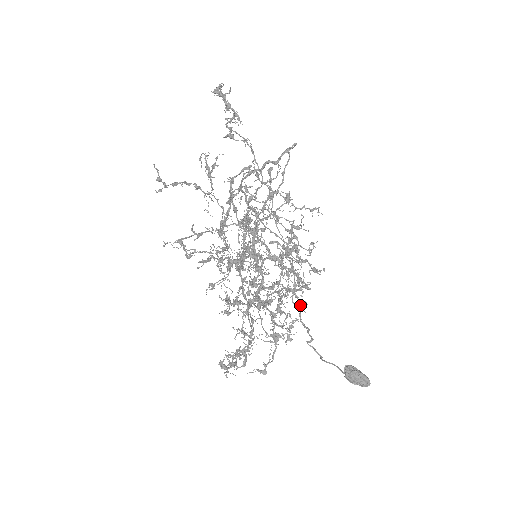
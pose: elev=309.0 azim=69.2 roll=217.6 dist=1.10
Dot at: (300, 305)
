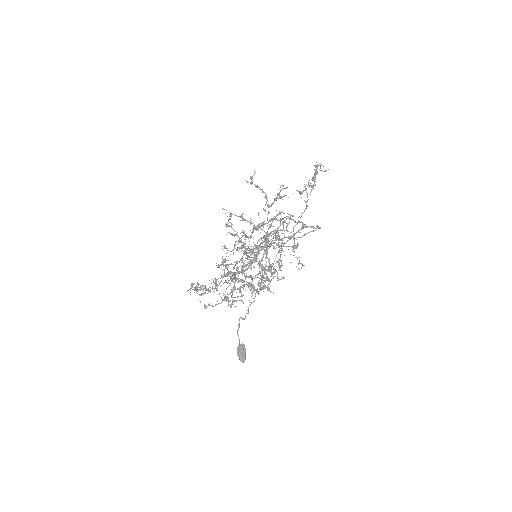
Dot at: occluded
